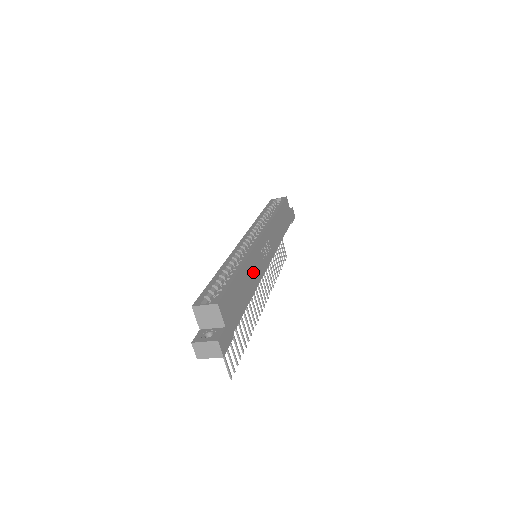
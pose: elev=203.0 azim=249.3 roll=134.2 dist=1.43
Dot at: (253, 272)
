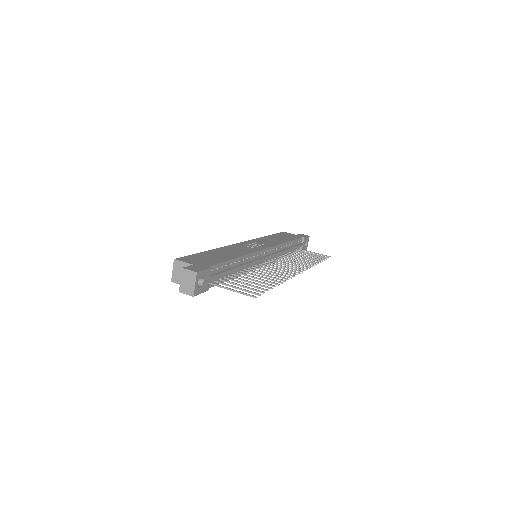
Dot at: (235, 251)
